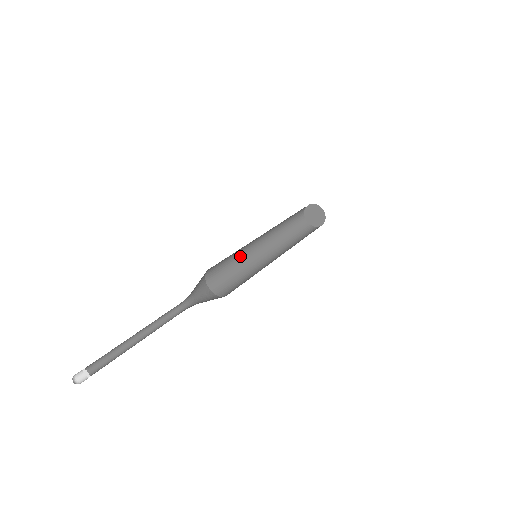
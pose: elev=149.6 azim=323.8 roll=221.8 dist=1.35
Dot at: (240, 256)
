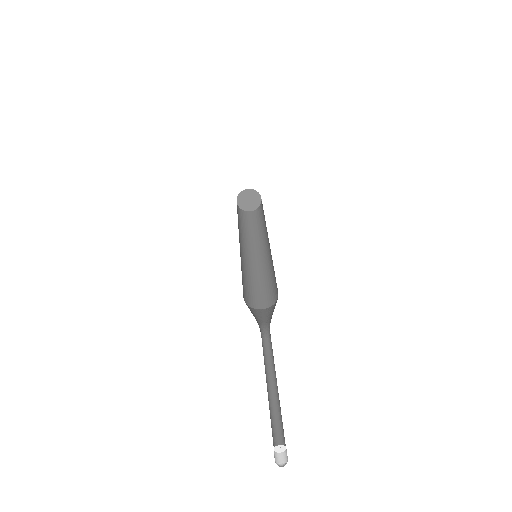
Dot at: (250, 273)
